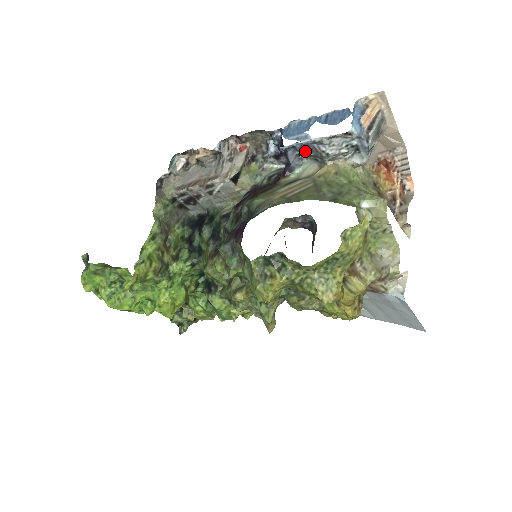
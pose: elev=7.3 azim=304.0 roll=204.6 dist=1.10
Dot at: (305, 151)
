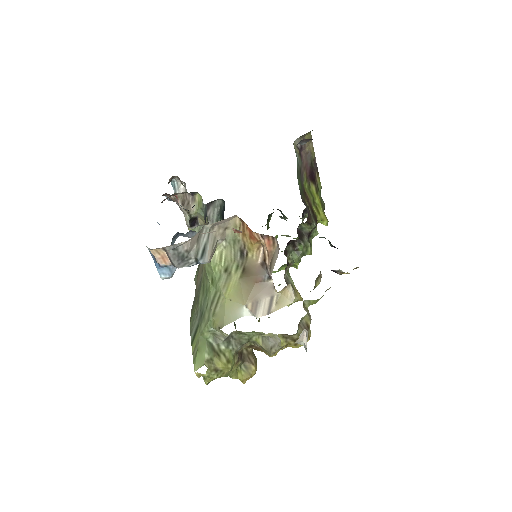
Dot at: occluded
